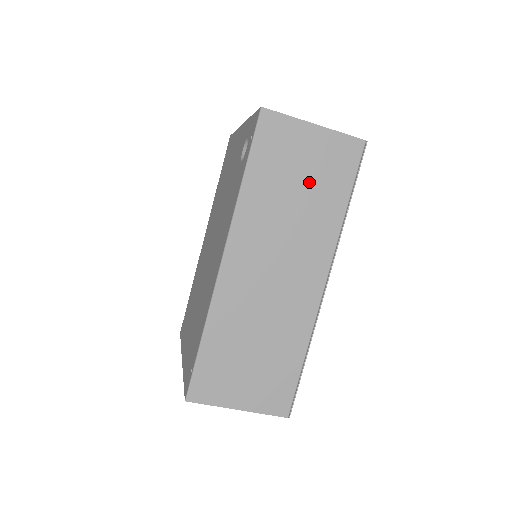
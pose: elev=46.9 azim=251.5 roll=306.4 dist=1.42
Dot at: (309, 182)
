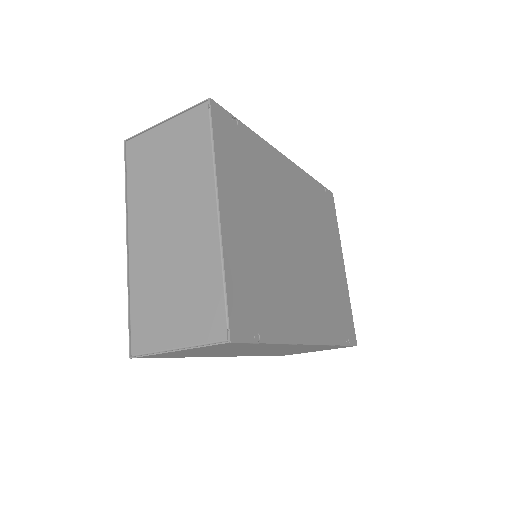
Dot at: (223, 350)
